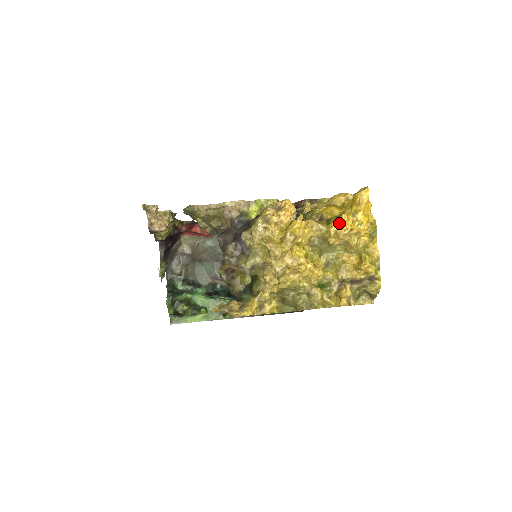
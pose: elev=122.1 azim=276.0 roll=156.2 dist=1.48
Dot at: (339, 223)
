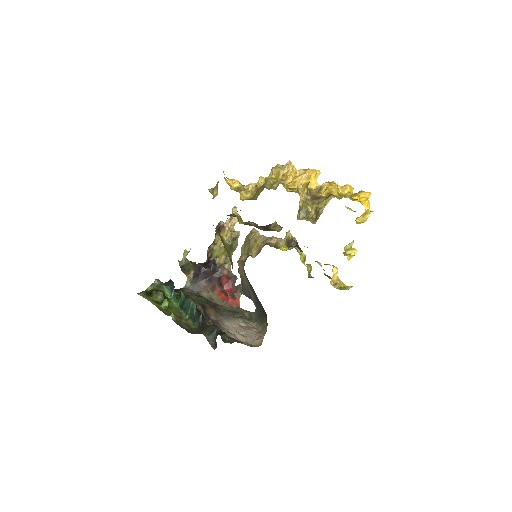
Dot at: (338, 185)
